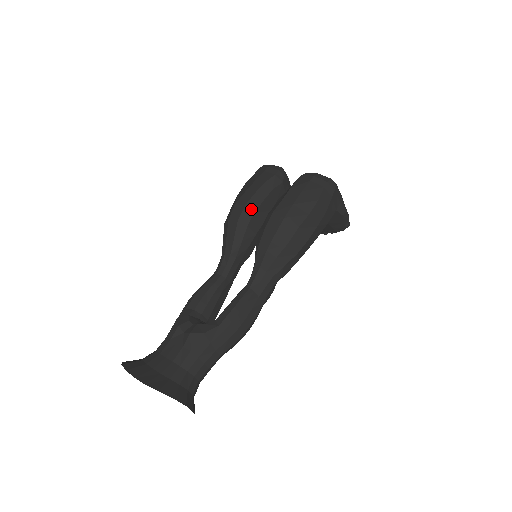
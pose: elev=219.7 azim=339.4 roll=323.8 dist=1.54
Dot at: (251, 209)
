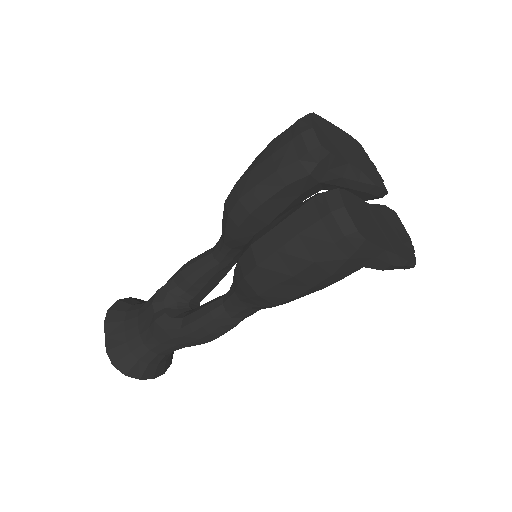
Dot at: (245, 208)
